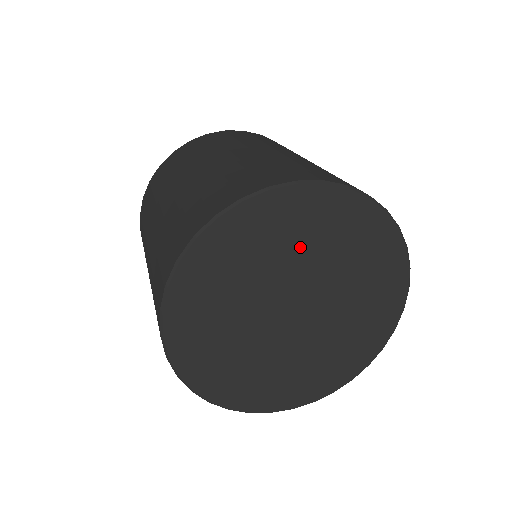
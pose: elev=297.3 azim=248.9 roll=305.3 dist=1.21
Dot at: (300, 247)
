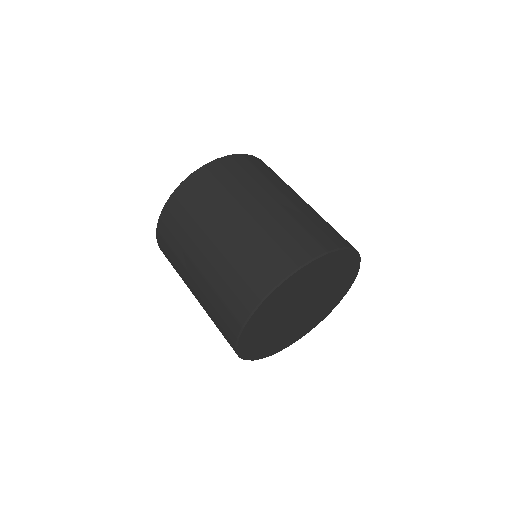
Dot at: (303, 287)
